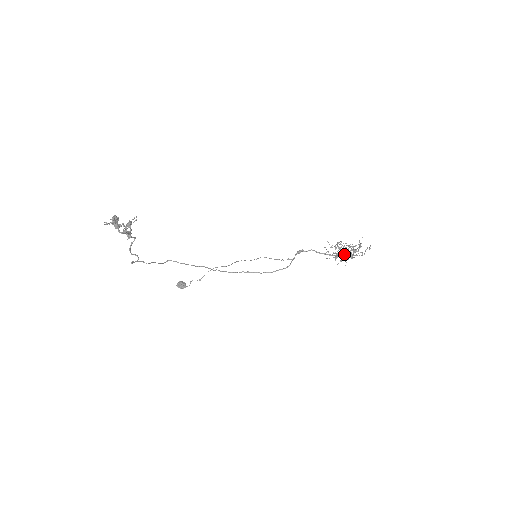
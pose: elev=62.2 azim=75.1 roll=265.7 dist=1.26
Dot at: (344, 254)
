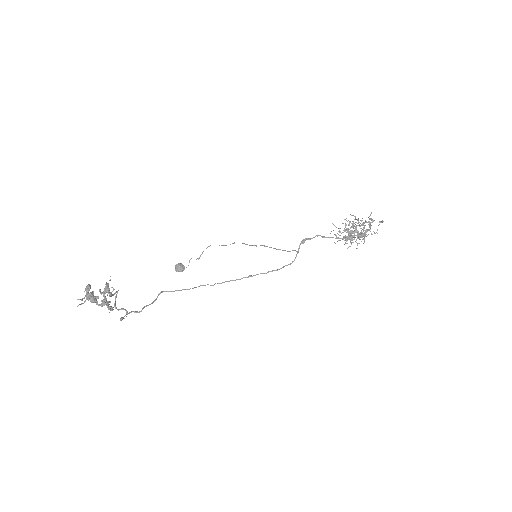
Dot at: (354, 233)
